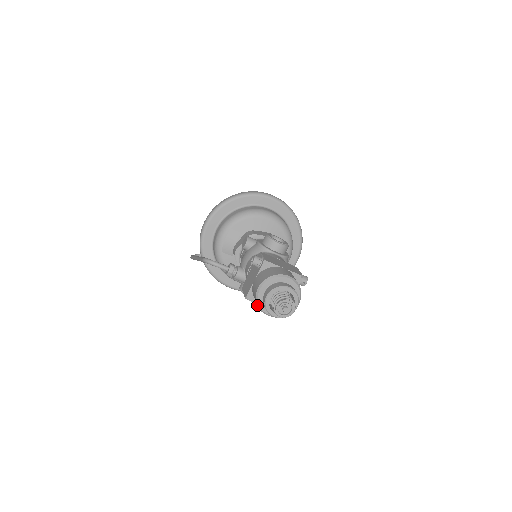
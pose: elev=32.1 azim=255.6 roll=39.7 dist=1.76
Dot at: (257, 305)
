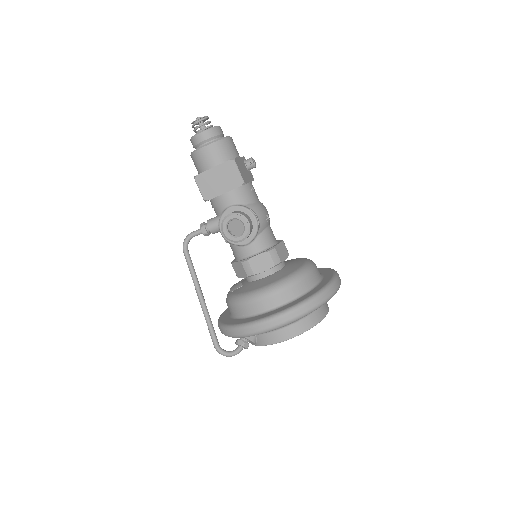
Dot at: (192, 153)
